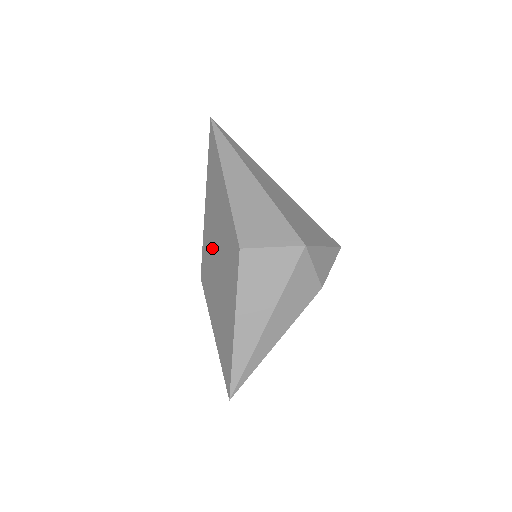
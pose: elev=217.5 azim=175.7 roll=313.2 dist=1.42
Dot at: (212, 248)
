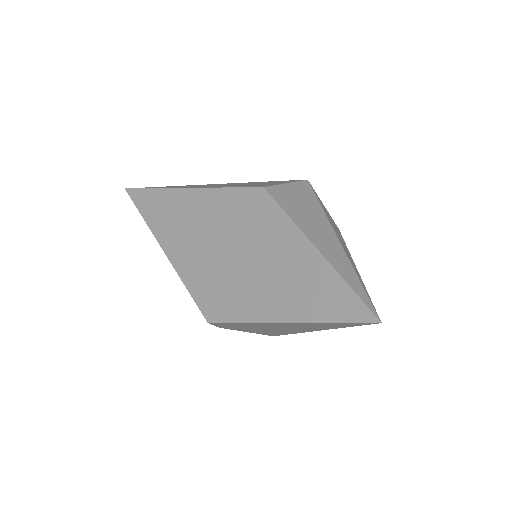
Dot at: (211, 261)
